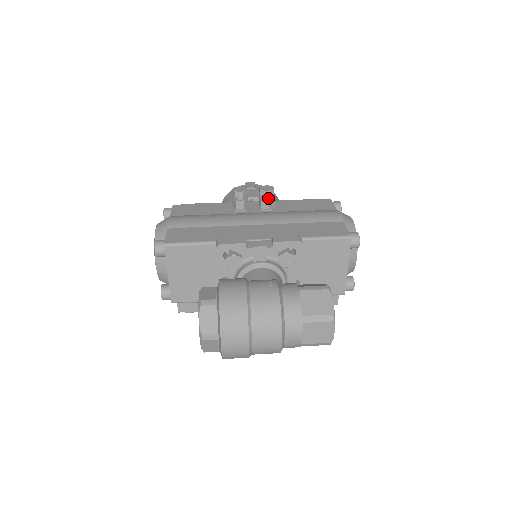
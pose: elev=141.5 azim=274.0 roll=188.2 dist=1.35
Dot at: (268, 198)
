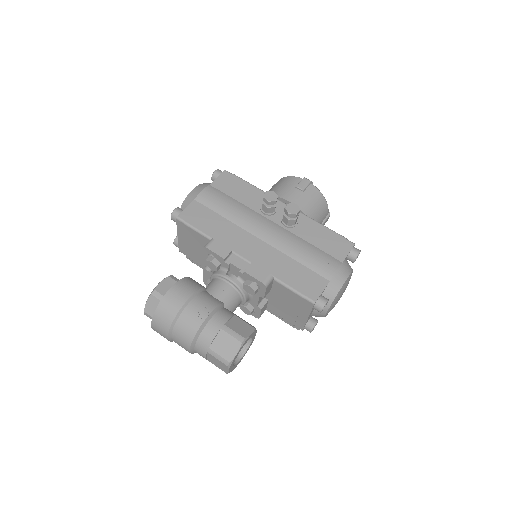
Dot at: (290, 217)
